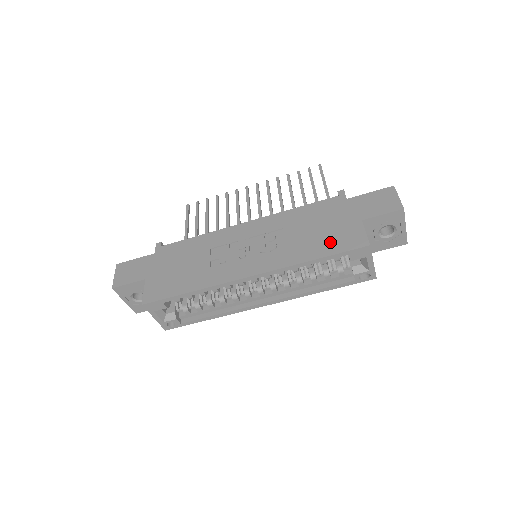
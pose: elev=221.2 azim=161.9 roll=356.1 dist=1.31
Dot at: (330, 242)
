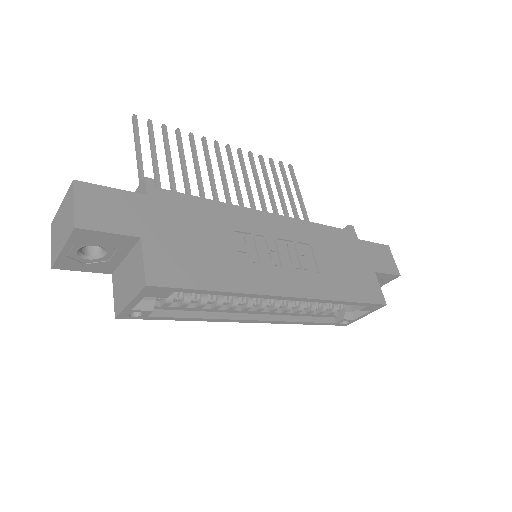
Dot at: (357, 286)
